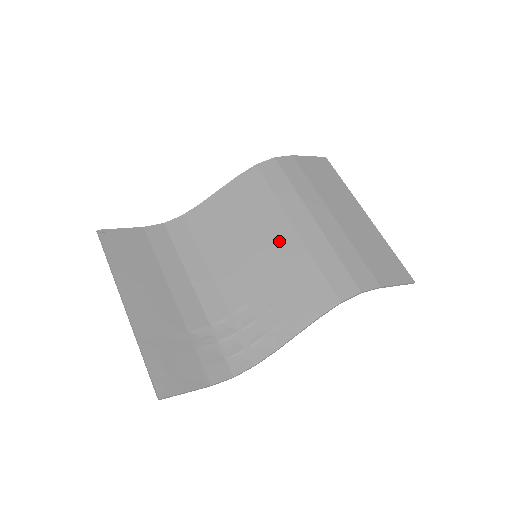
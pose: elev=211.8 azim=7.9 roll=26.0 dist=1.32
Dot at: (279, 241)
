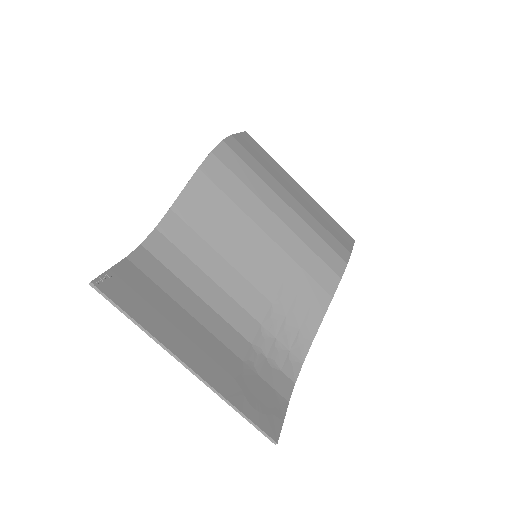
Dot at: (272, 235)
